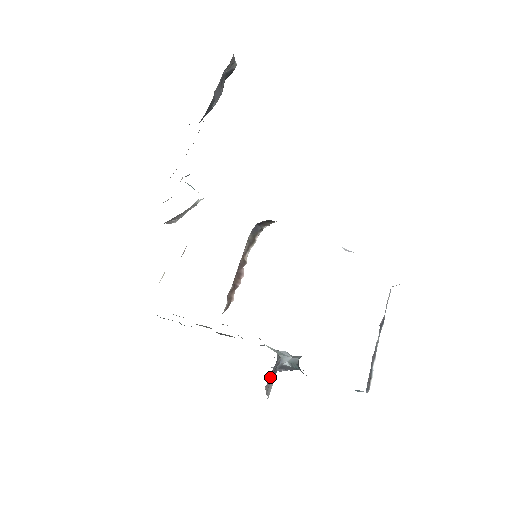
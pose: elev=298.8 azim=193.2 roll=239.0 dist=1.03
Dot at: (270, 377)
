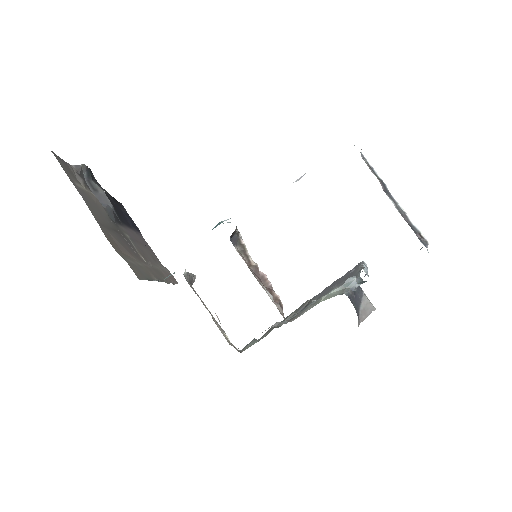
Dot at: (357, 308)
